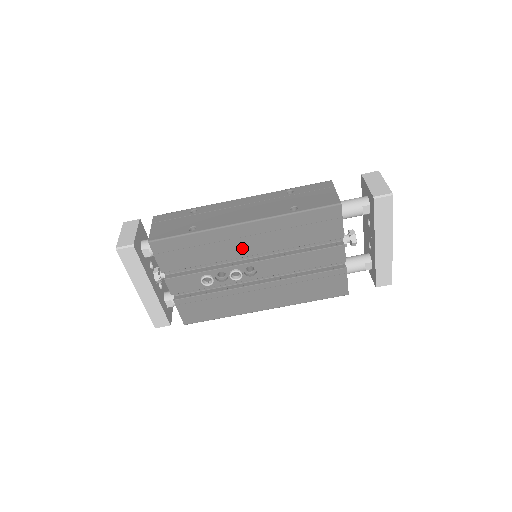
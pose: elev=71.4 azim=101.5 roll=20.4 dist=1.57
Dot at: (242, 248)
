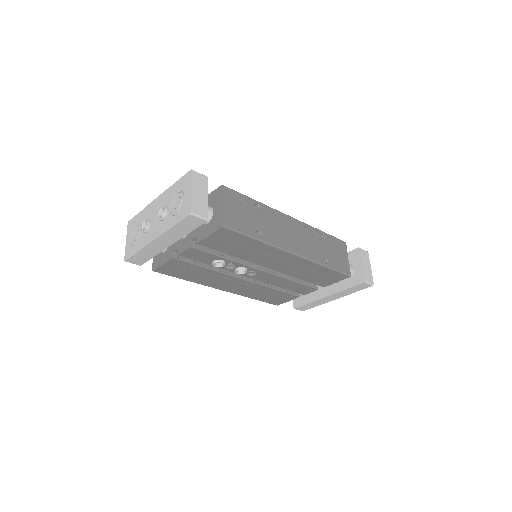
Dot at: (270, 263)
